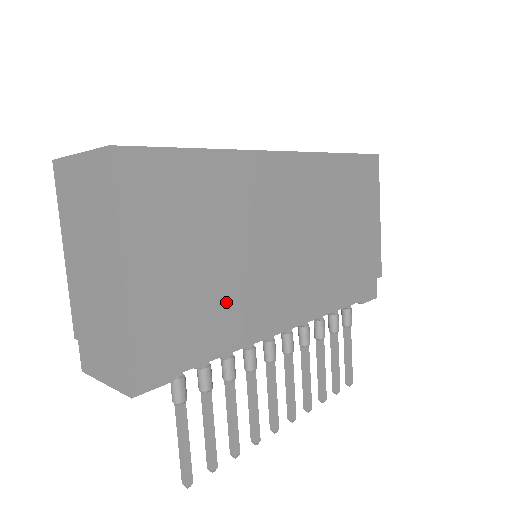
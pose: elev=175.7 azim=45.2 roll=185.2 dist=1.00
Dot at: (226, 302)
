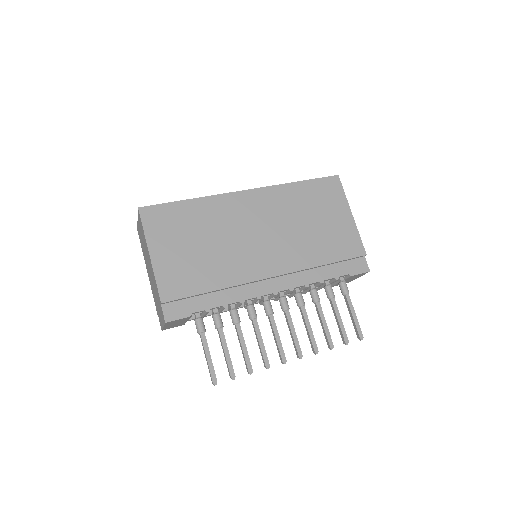
Dot at: (217, 274)
